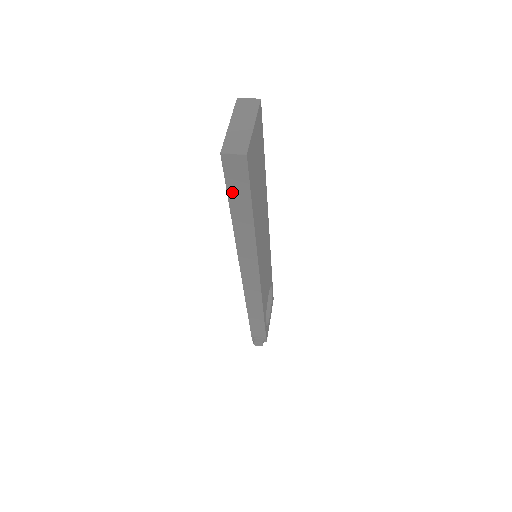
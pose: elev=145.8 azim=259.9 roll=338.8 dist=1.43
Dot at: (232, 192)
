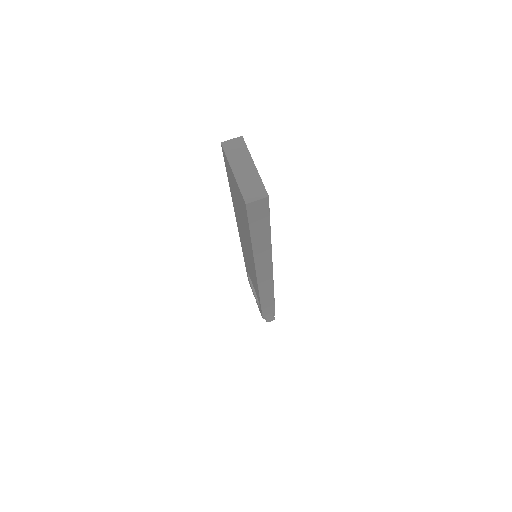
Dot at: (254, 226)
